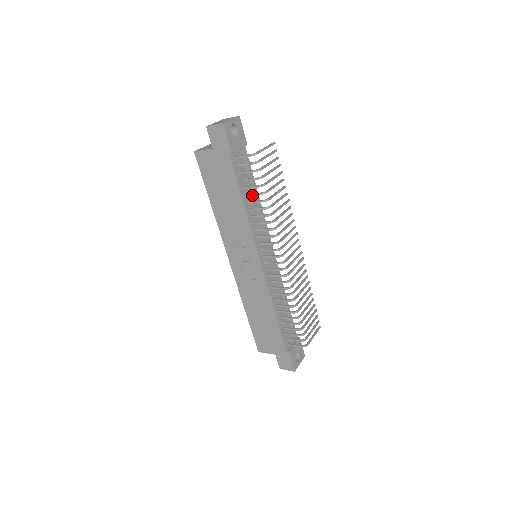
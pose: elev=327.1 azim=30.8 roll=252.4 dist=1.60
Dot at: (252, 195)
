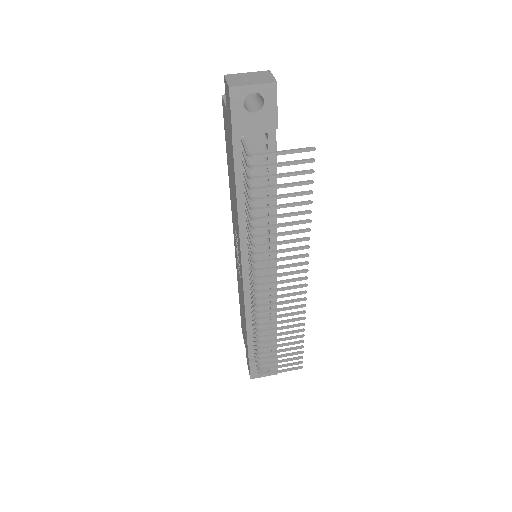
Dot at: (246, 199)
